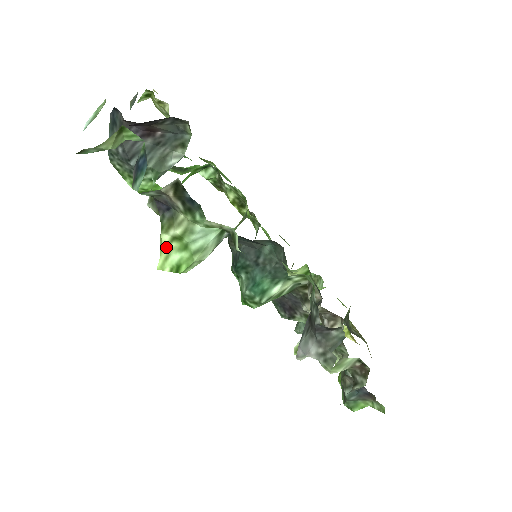
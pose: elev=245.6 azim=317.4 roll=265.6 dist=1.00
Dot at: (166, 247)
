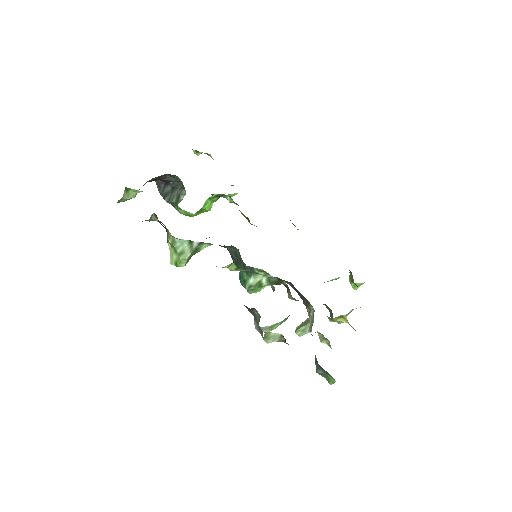
Dot at: (171, 251)
